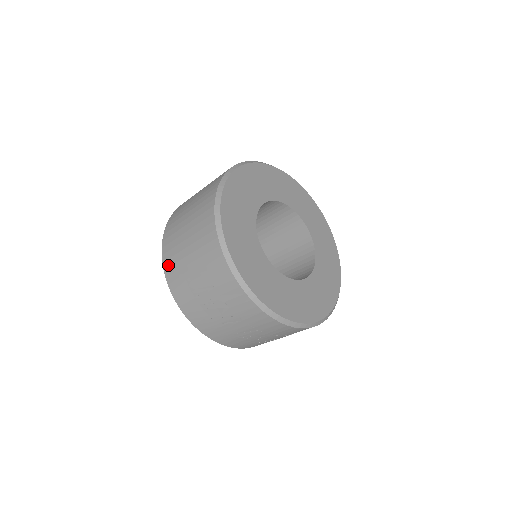
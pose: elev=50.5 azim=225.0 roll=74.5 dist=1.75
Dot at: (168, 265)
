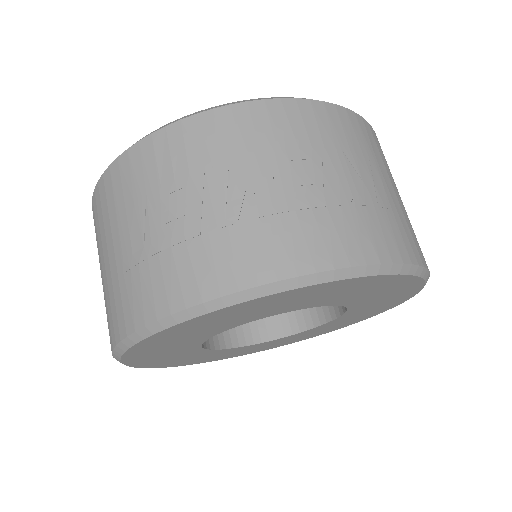
Dot at: (116, 324)
